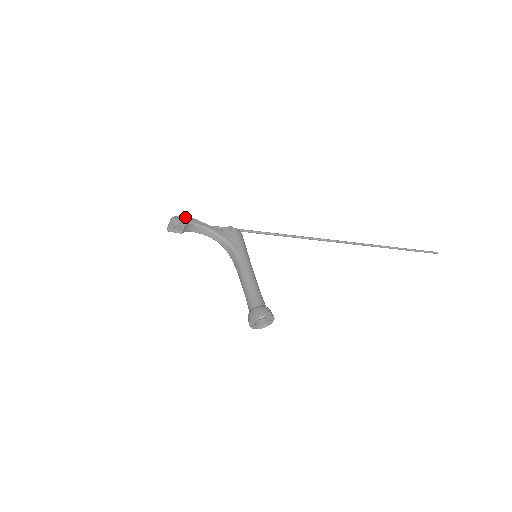
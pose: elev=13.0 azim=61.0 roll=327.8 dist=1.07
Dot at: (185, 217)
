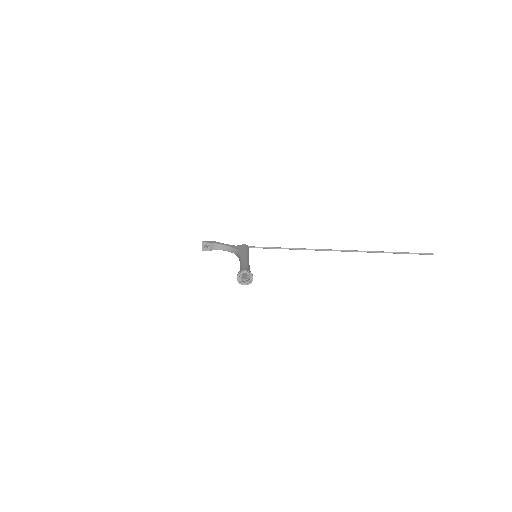
Dot at: (211, 241)
